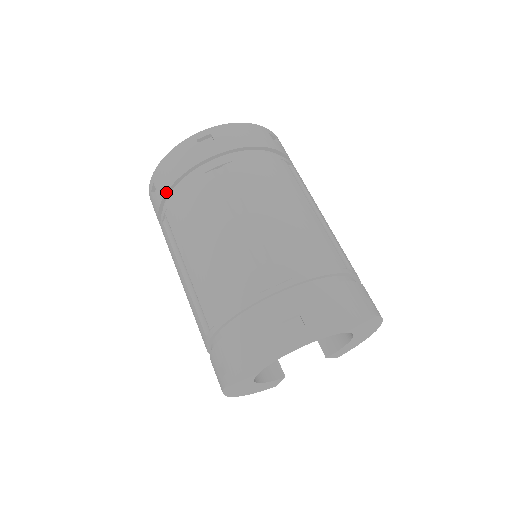
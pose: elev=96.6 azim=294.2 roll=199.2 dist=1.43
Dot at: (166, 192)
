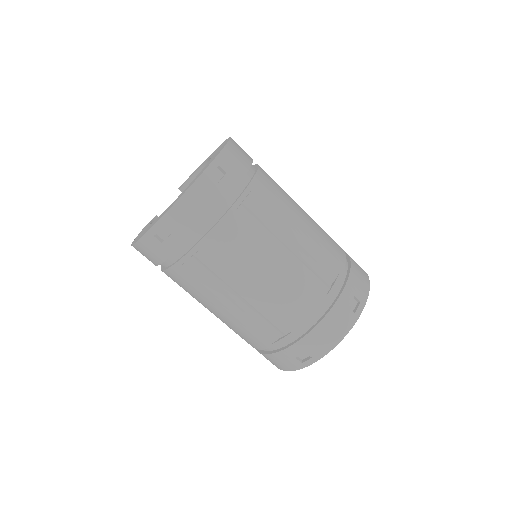
Dot at: (193, 236)
